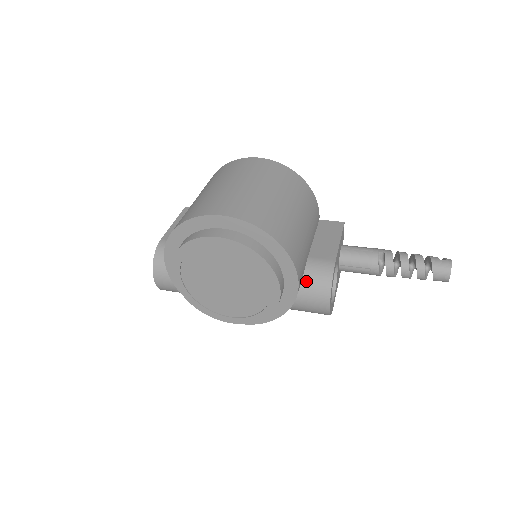
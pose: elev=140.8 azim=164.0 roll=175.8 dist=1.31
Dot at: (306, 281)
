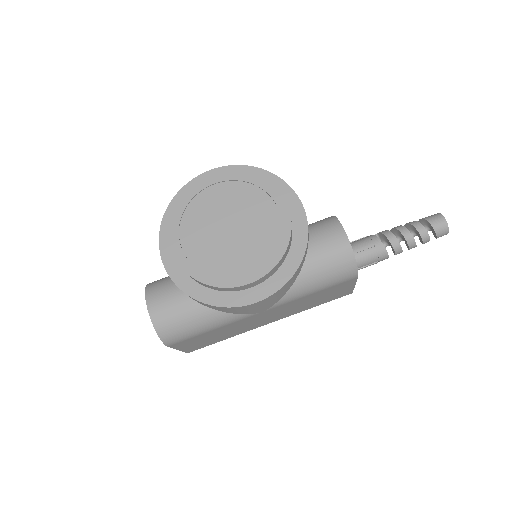
Dot at: (312, 228)
